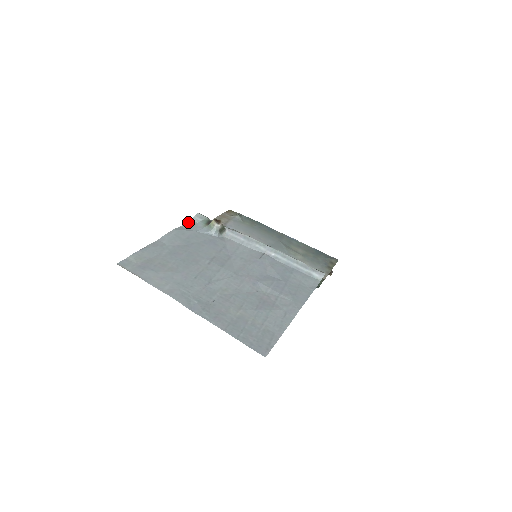
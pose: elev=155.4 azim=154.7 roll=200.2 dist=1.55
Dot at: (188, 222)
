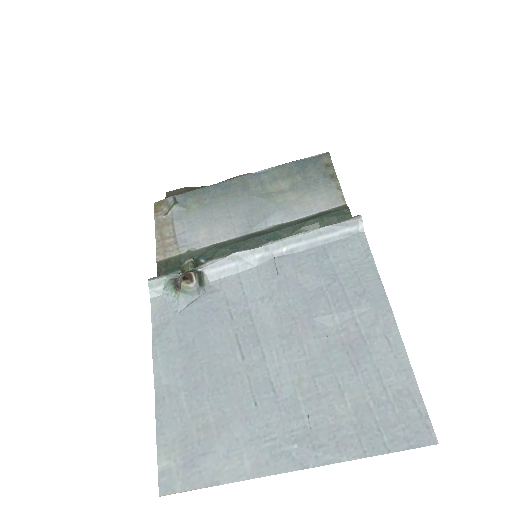
Dot at: (152, 308)
